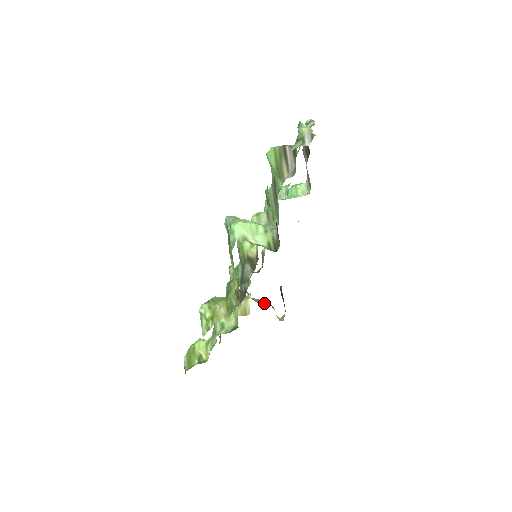
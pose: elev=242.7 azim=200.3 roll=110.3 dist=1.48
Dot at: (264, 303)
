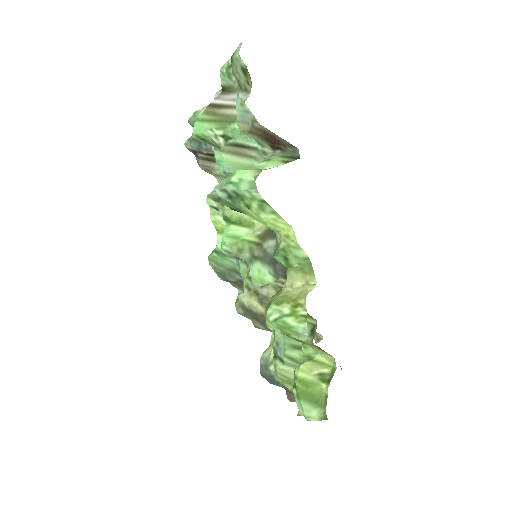
Dot at: occluded
